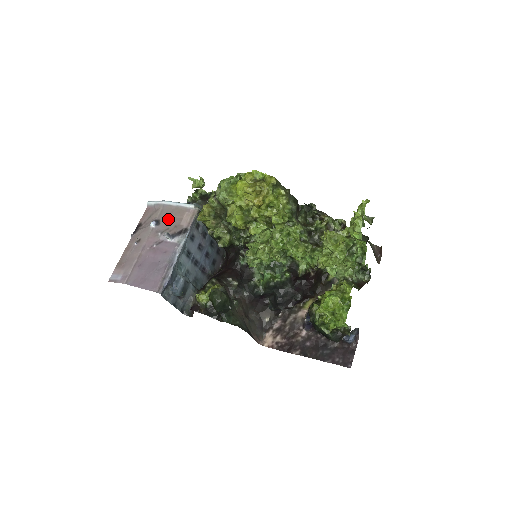
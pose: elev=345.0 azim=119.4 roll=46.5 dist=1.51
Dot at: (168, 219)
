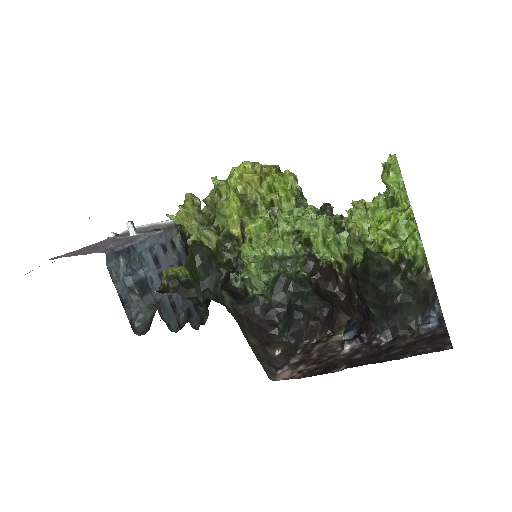
Dot at: occluded
